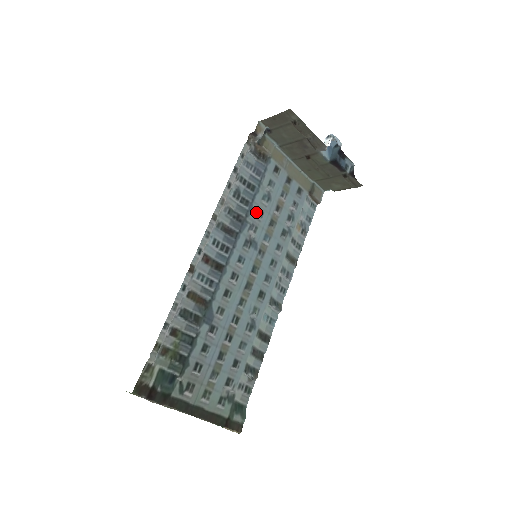
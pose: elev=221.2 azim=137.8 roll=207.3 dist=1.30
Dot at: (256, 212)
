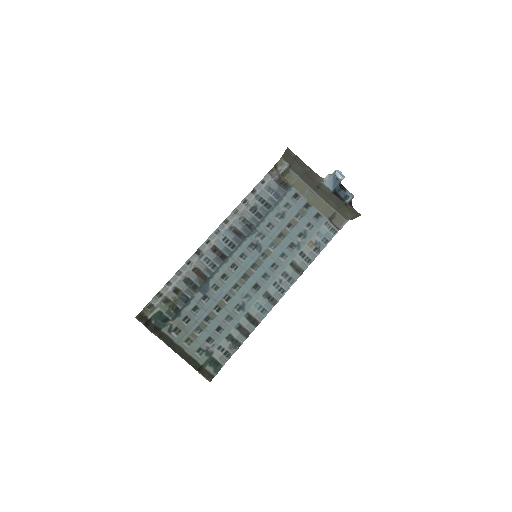
Dot at: (266, 224)
